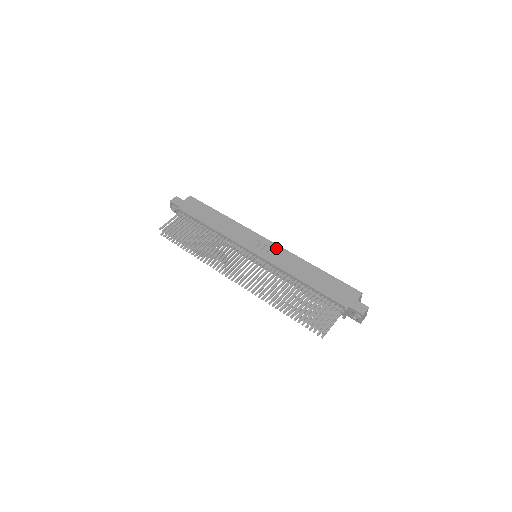
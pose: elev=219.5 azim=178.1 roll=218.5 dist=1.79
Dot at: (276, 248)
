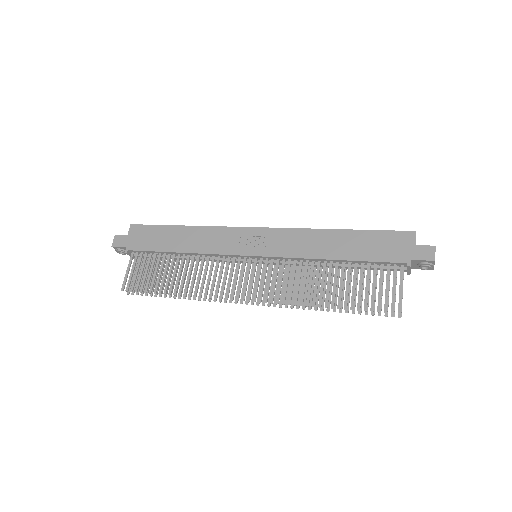
Dot at: (274, 233)
